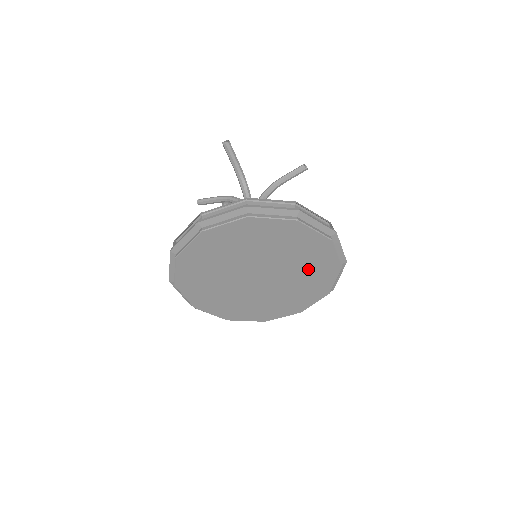
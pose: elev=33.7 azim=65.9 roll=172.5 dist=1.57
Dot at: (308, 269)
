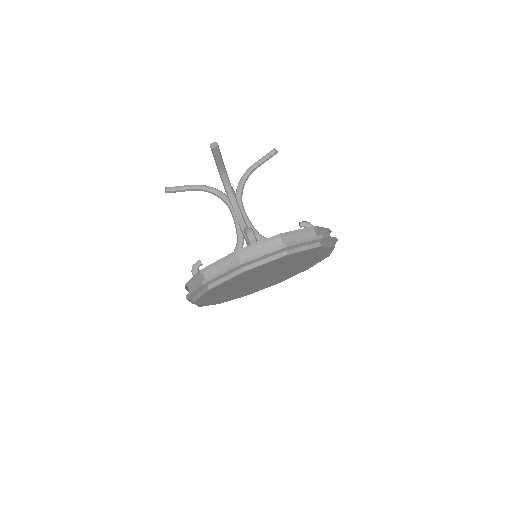
Dot at: (305, 264)
